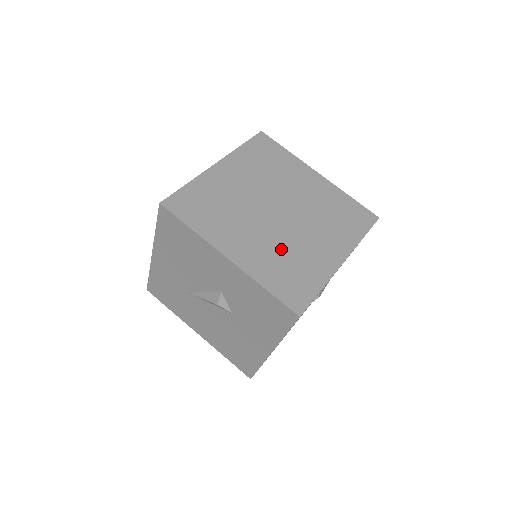
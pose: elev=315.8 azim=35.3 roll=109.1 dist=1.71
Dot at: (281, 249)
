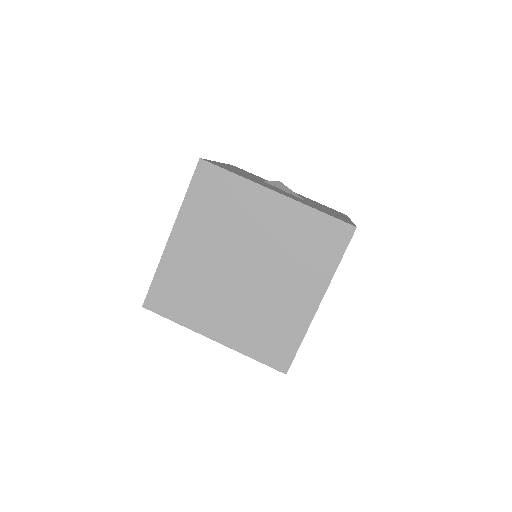
Dot at: (256, 313)
